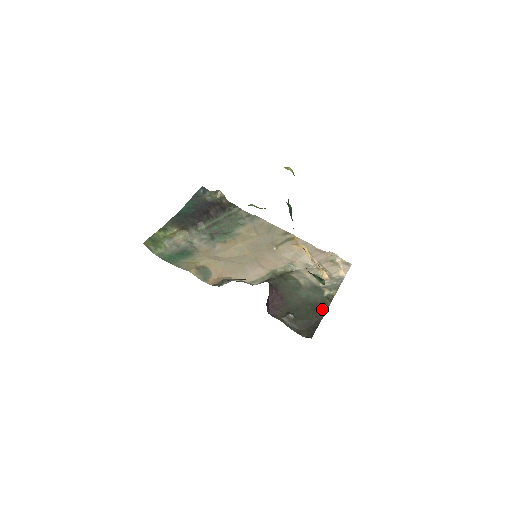
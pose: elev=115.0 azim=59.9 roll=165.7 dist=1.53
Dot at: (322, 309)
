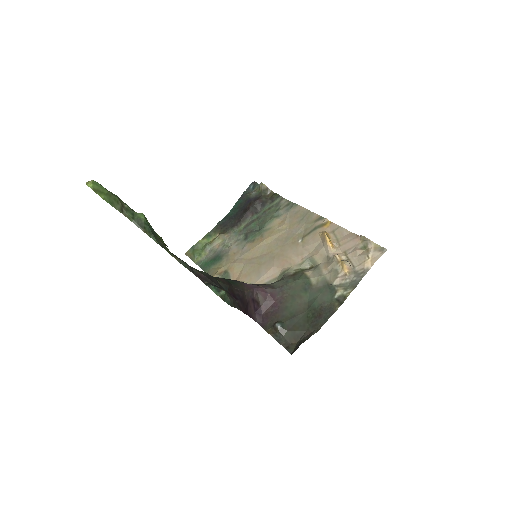
Dot at: (325, 316)
